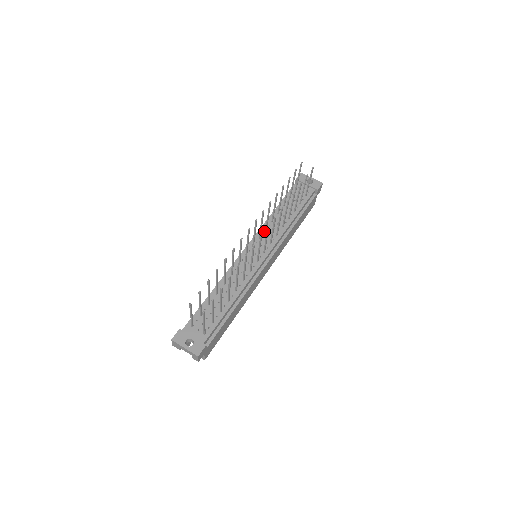
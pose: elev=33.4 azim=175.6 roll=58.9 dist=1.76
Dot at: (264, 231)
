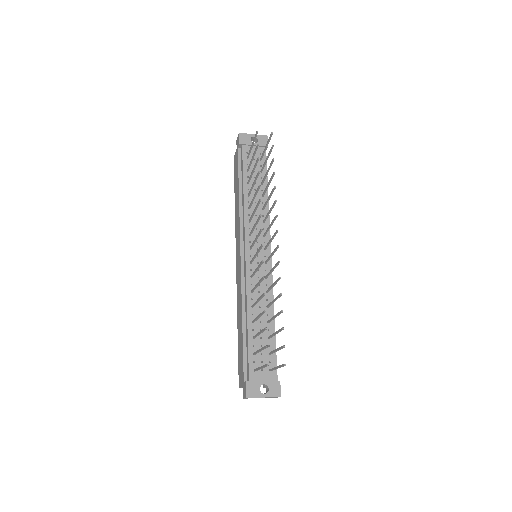
Dot at: (249, 225)
